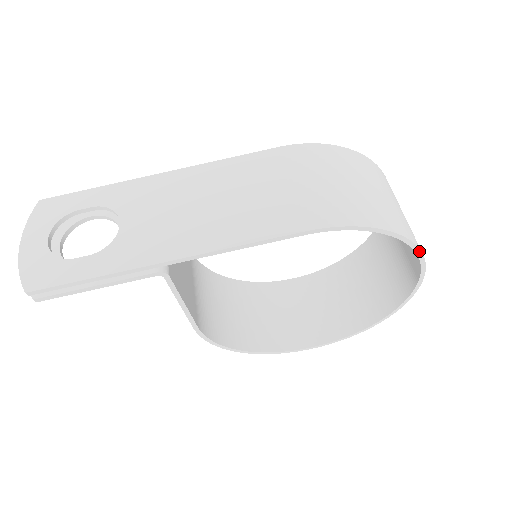
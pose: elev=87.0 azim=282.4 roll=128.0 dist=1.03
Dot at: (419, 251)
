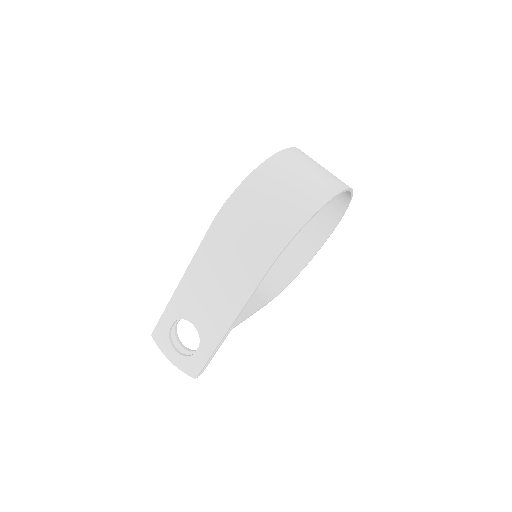
Dot at: (328, 202)
